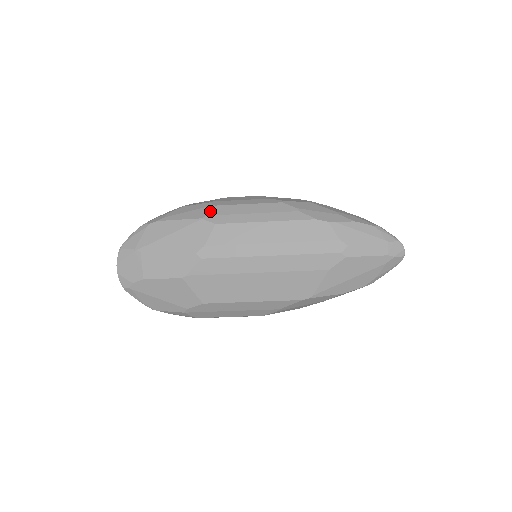
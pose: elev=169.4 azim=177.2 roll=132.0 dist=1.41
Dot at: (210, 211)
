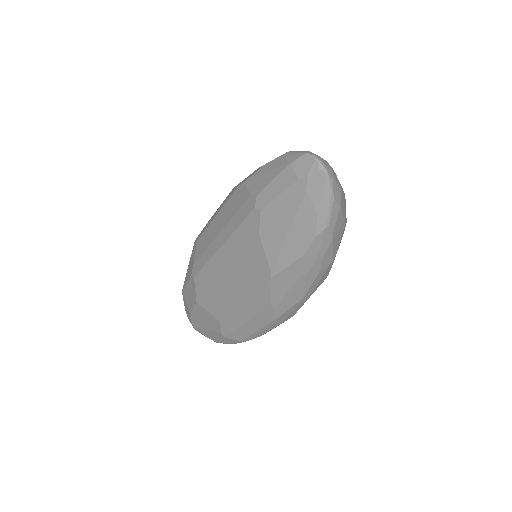
Dot at: occluded
